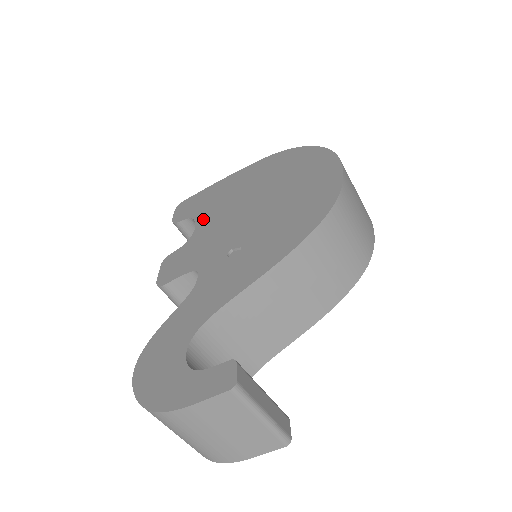
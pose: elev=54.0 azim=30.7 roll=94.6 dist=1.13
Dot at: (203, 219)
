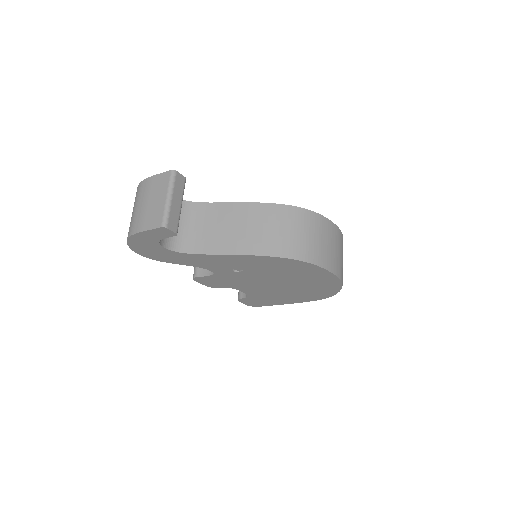
Dot at: occluded
